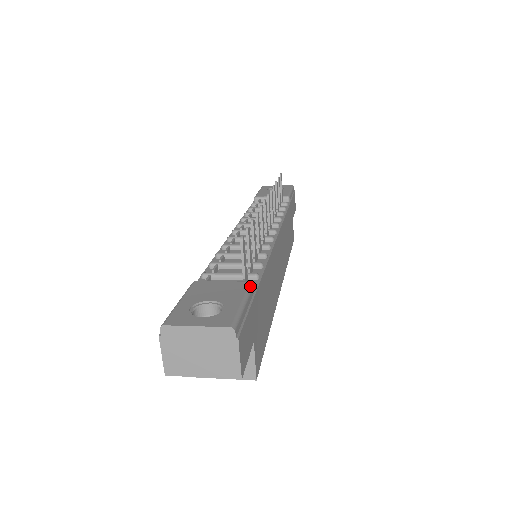
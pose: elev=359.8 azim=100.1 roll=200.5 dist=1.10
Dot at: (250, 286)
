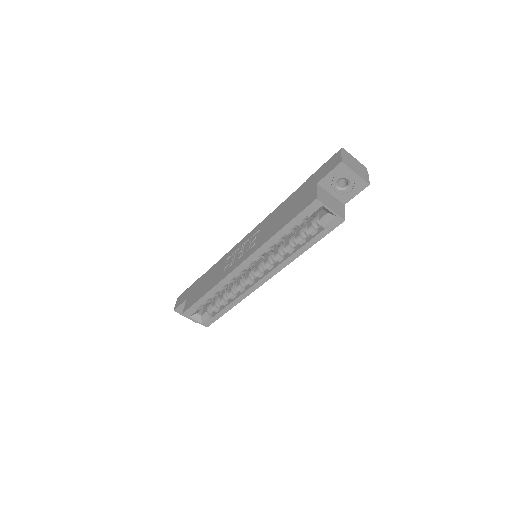
Dot at: occluded
